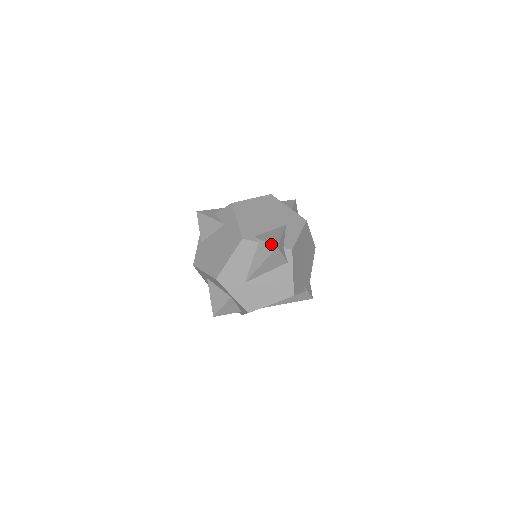
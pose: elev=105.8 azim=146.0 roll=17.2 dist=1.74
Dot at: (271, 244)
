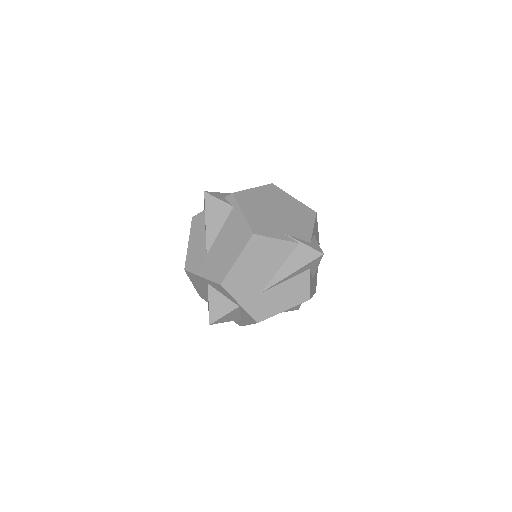
Dot at: occluded
